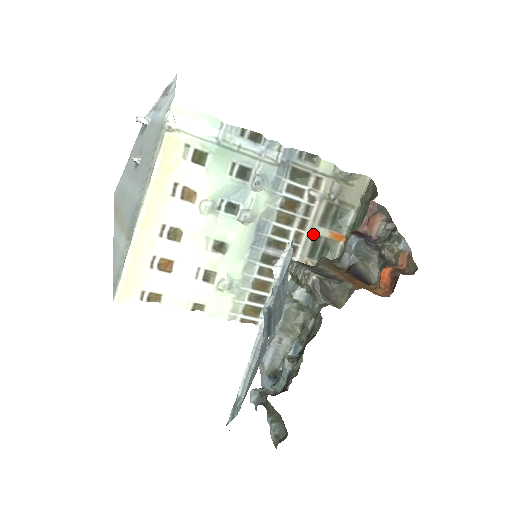
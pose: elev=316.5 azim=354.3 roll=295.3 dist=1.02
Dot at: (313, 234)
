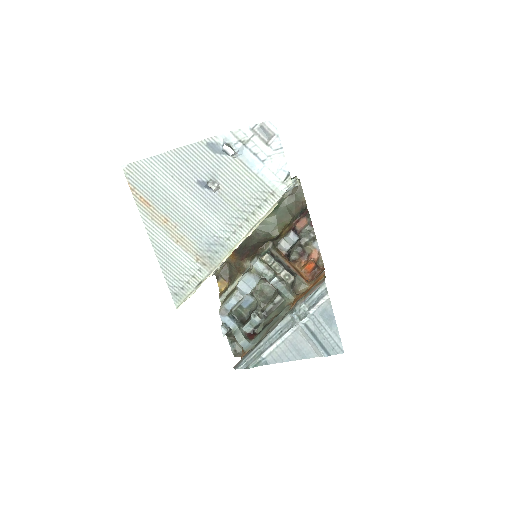
Dot at: occluded
